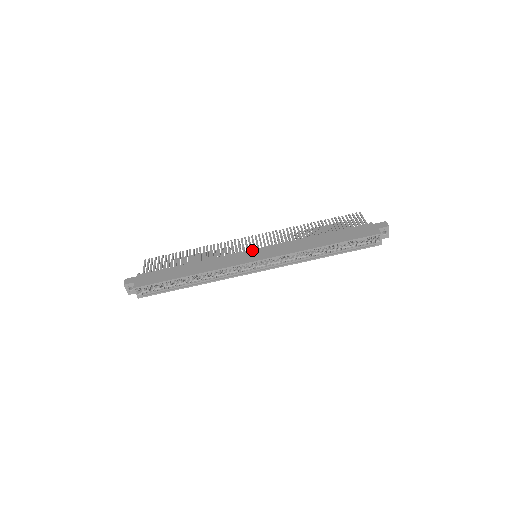
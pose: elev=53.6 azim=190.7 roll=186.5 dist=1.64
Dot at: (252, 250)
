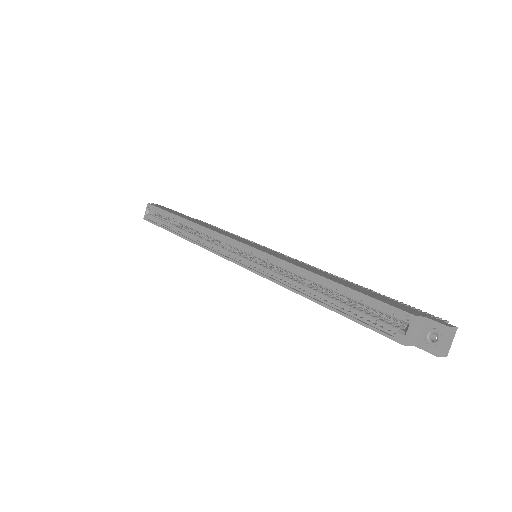
Dot at: occluded
